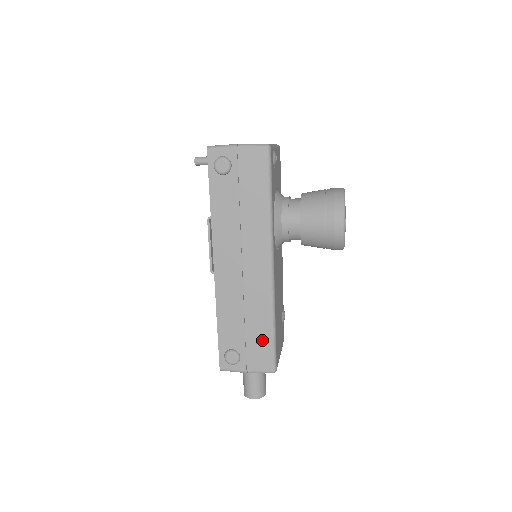
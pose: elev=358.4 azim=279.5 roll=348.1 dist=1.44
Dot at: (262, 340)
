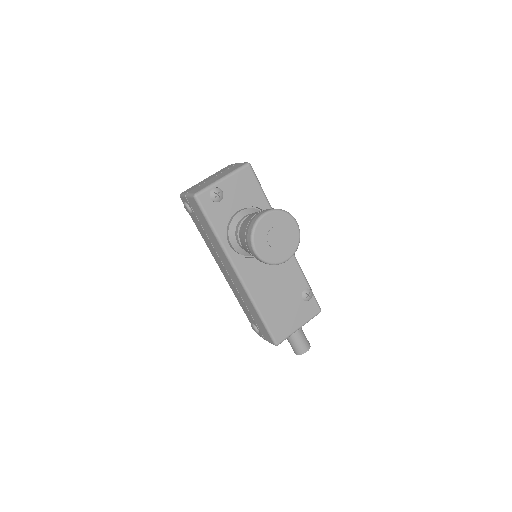
Dot at: (260, 323)
